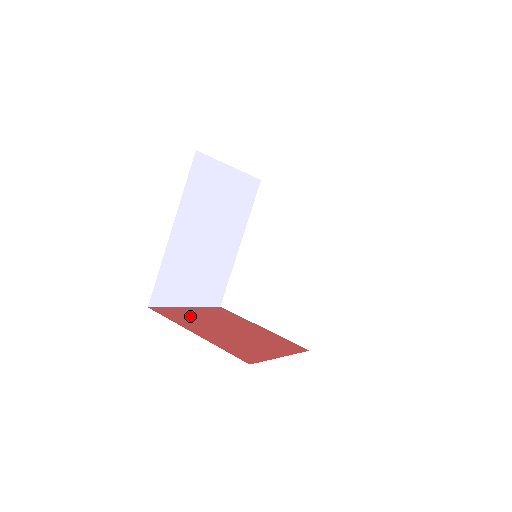
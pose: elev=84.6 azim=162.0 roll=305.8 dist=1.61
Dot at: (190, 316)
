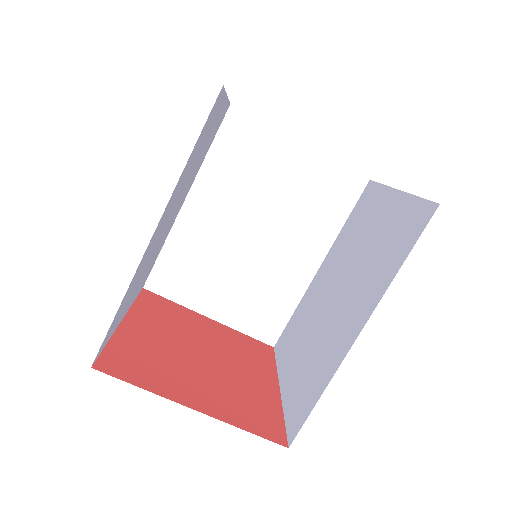
Dot at: (179, 318)
